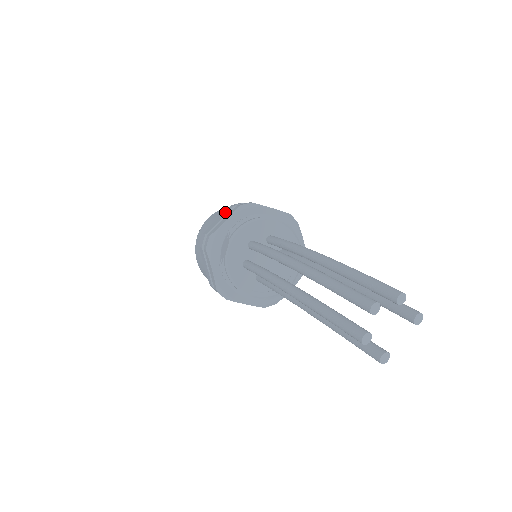
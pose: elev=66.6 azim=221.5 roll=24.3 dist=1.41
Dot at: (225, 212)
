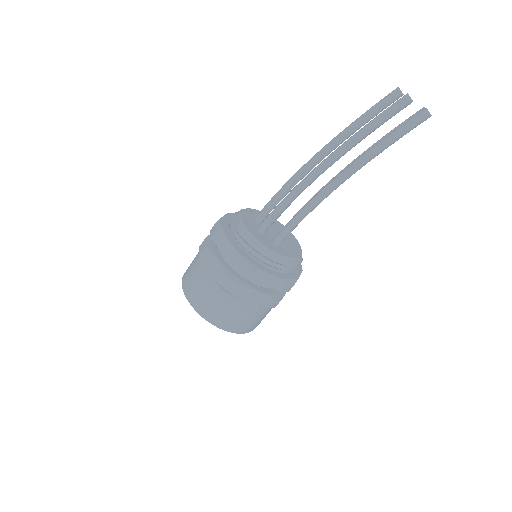
Dot at: occluded
